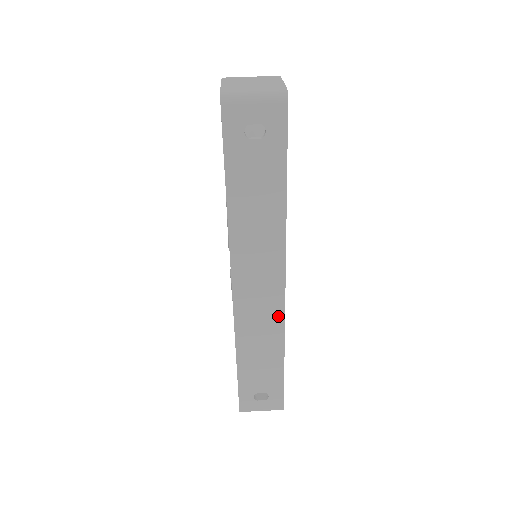
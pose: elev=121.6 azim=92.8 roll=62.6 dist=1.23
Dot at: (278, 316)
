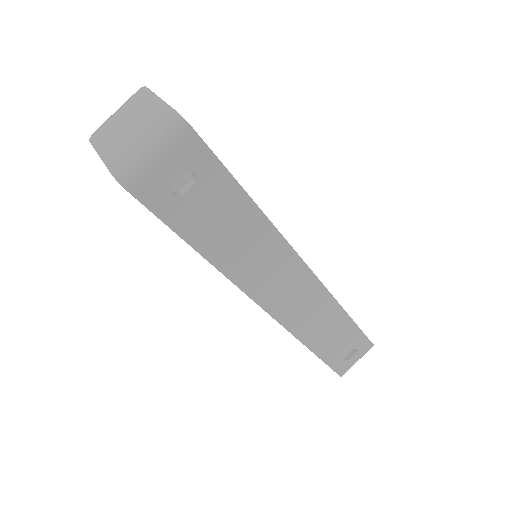
Dot at: (323, 296)
